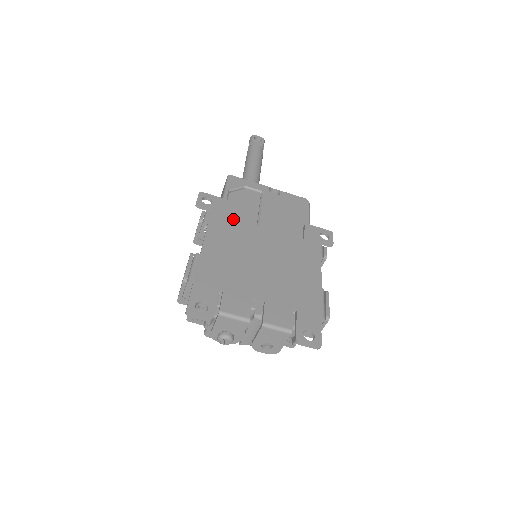
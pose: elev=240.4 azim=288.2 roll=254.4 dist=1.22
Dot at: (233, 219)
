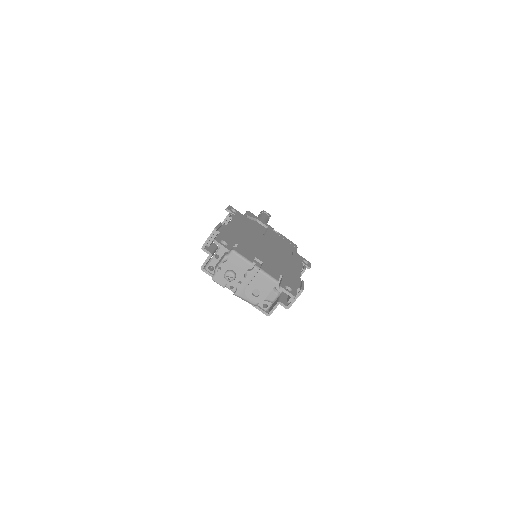
Dot at: (248, 225)
